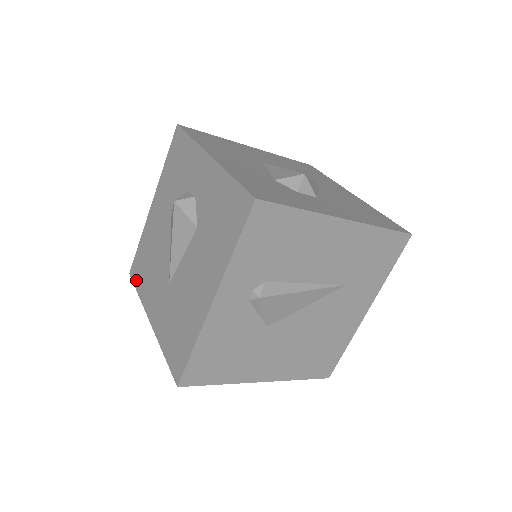
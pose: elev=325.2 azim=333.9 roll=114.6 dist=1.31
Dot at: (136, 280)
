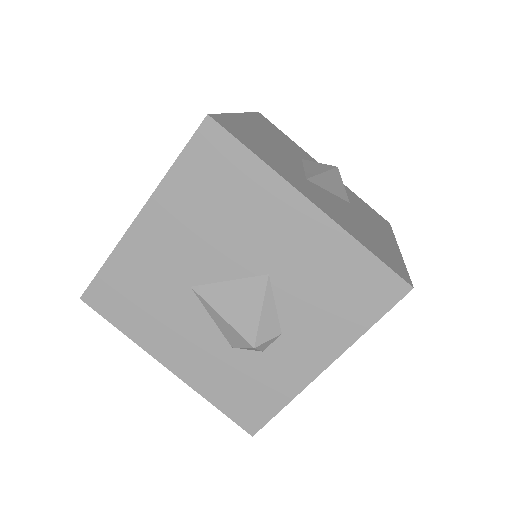
Dot at: occluded
